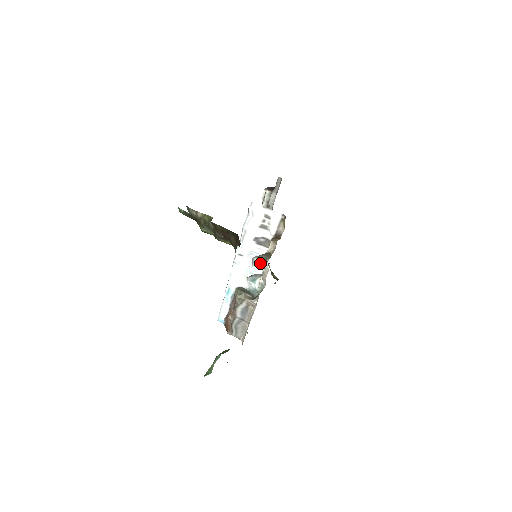
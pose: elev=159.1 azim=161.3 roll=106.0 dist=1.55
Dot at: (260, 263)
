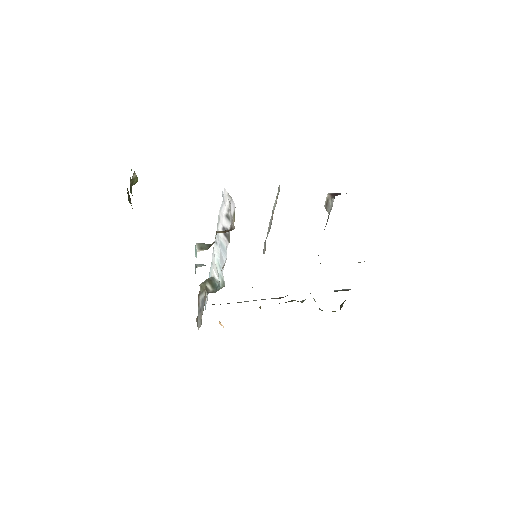
Dot at: (196, 250)
